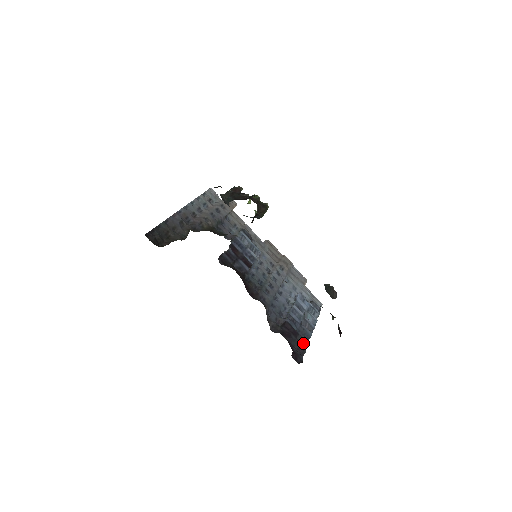
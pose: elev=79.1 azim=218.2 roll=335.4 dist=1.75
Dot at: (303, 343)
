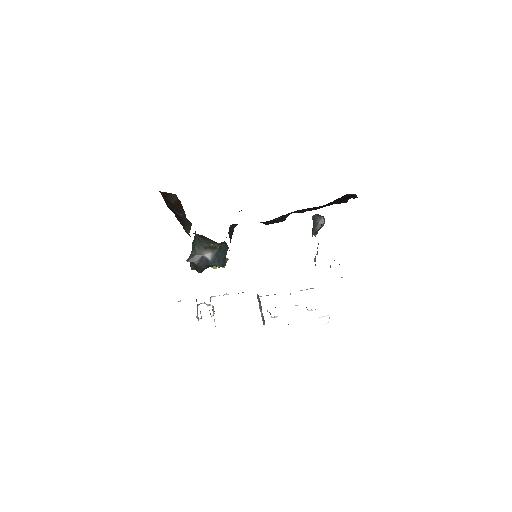
Dot at: occluded
